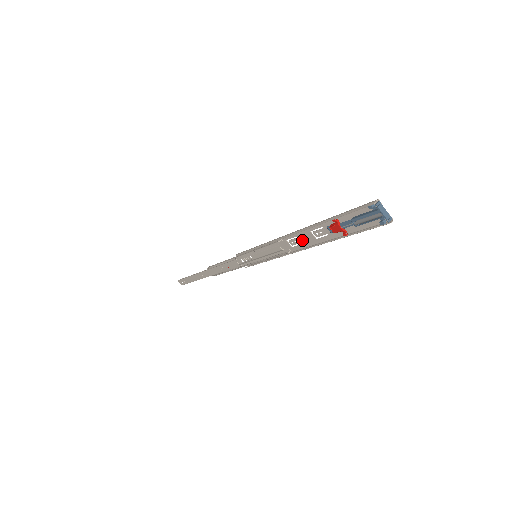
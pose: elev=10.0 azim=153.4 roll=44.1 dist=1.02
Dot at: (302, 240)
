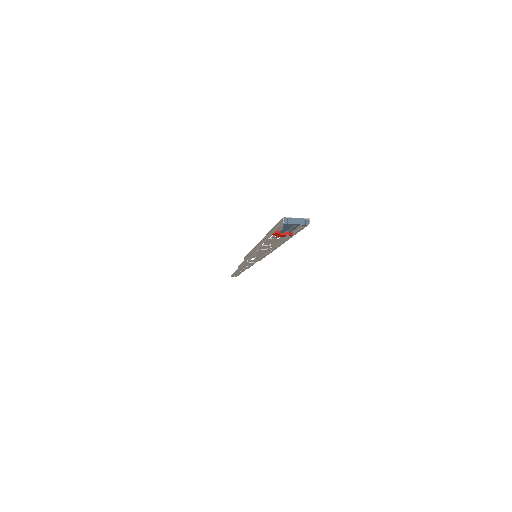
Dot at: (270, 242)
